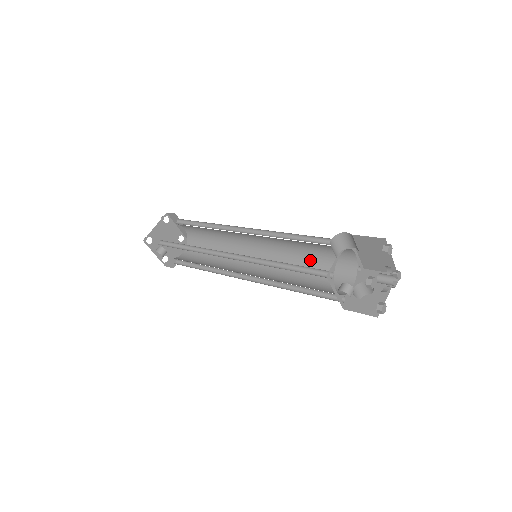
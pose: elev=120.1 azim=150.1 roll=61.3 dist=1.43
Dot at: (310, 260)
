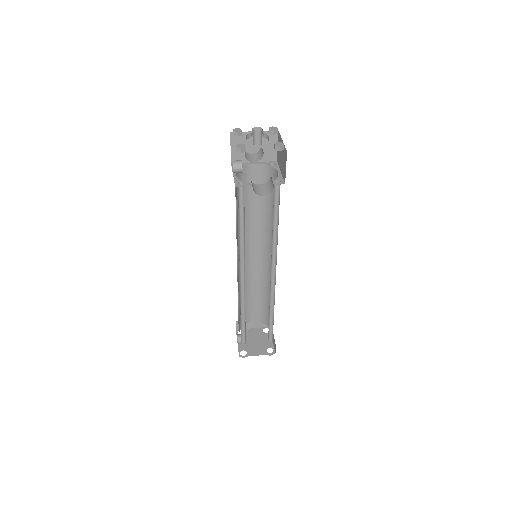
Dot at: (273, 223)
